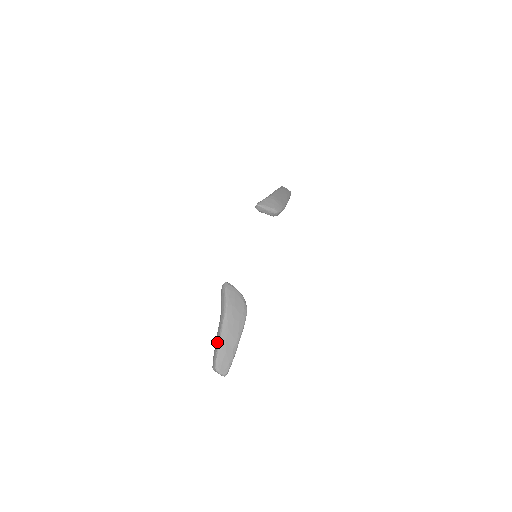
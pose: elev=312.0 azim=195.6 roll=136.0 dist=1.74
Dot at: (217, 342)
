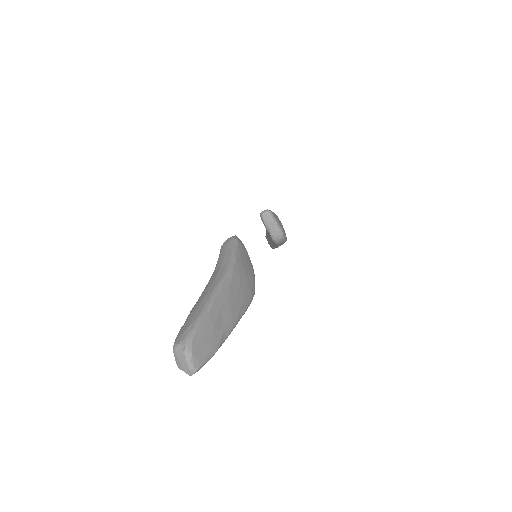
Dot at: (202, 303)
